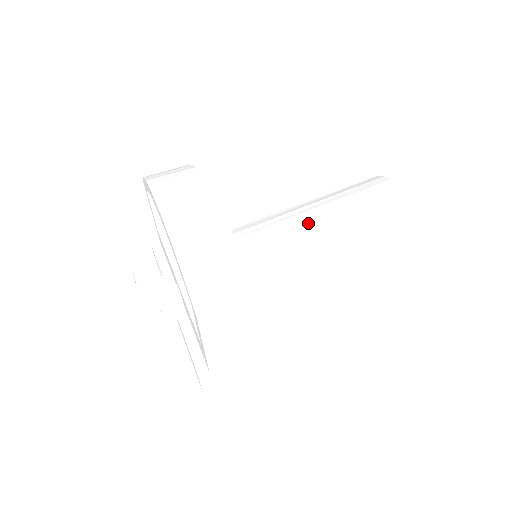
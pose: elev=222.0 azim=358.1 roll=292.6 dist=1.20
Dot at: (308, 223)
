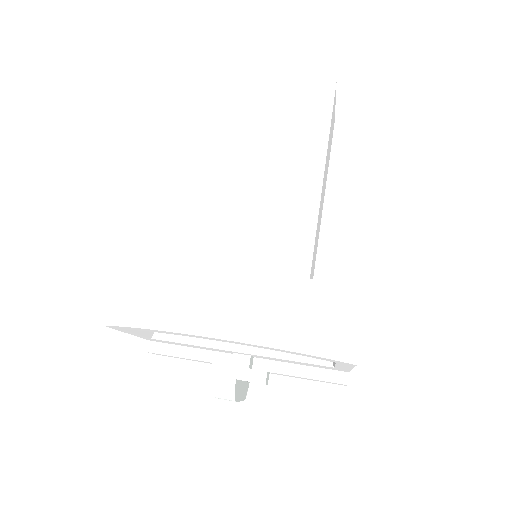
Dot at: (258, 183)
